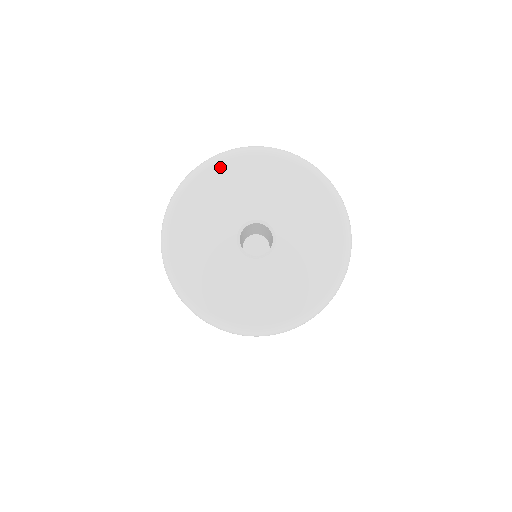
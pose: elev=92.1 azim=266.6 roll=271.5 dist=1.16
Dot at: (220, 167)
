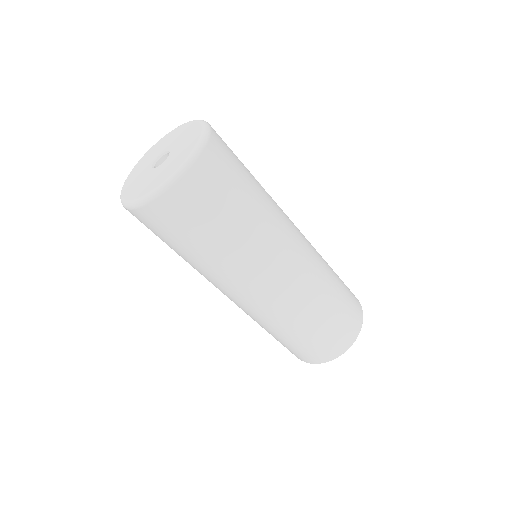
Dot at: (131, 174)
